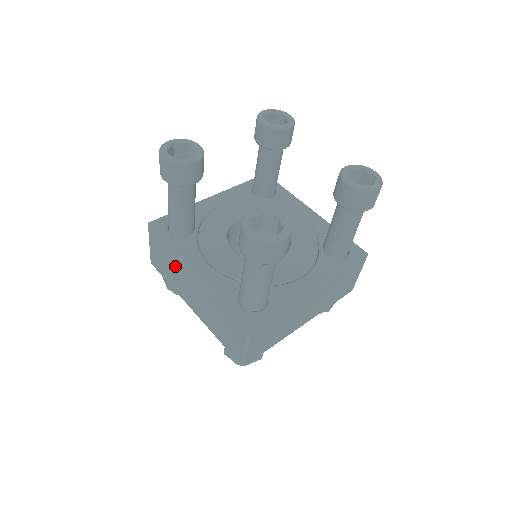
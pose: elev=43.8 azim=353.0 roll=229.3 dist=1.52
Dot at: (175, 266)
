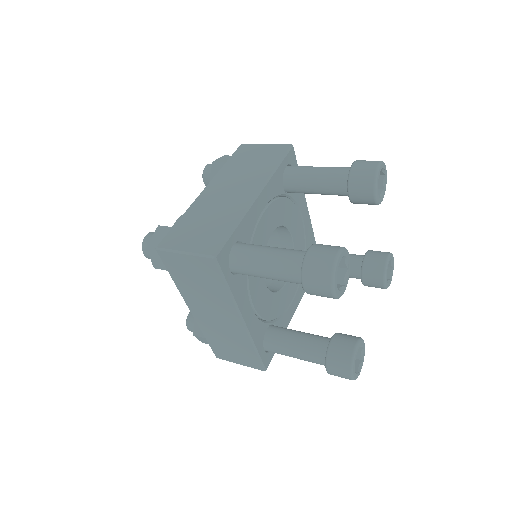
Dot at: (214, 296)
